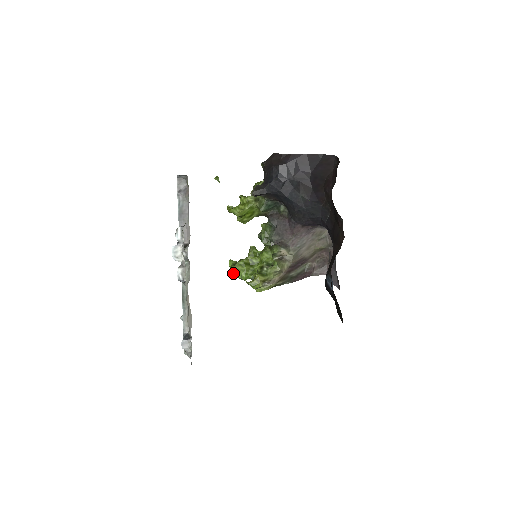
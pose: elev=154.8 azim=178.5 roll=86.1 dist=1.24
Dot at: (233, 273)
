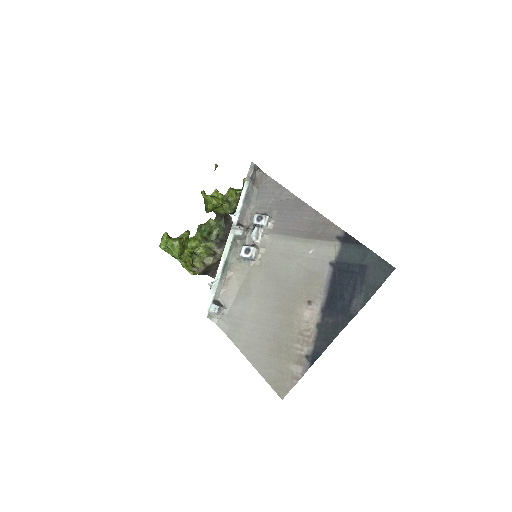
Dot at: (171, 246)
